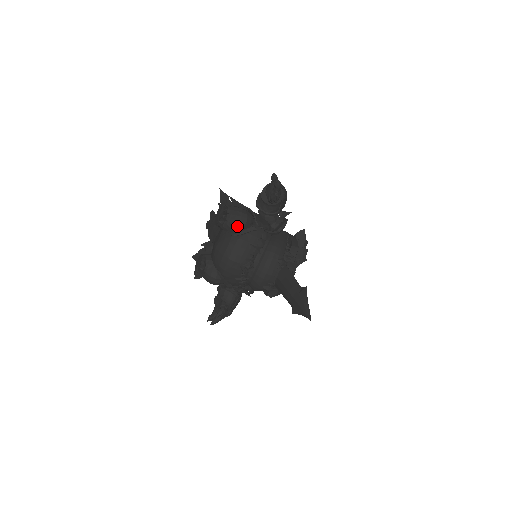
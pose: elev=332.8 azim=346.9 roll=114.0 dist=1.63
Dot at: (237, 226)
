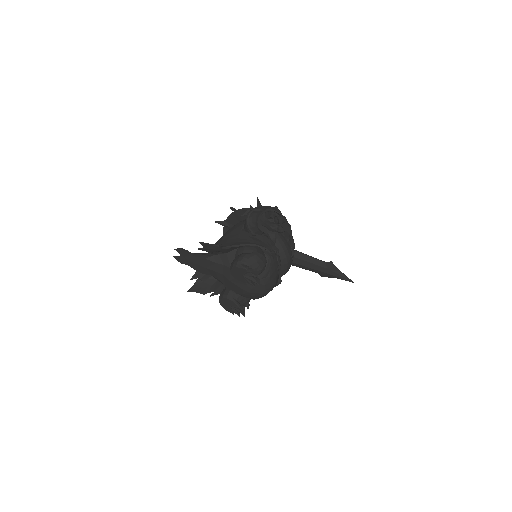
Dot at: (263, 270)
